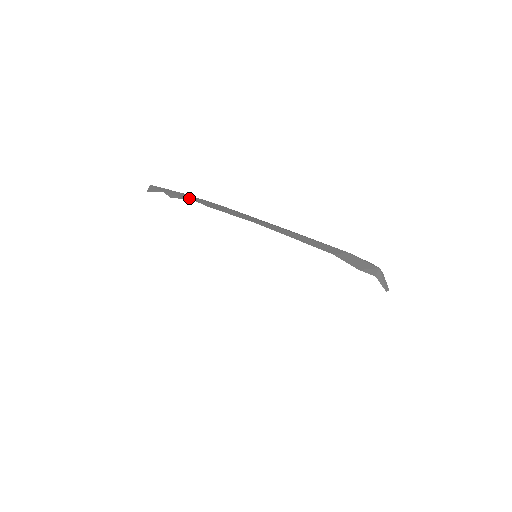
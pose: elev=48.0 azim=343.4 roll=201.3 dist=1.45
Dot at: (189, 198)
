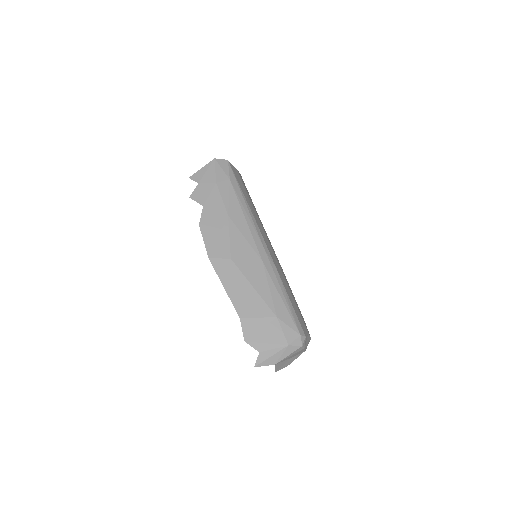
Dot at: (205, 201)
